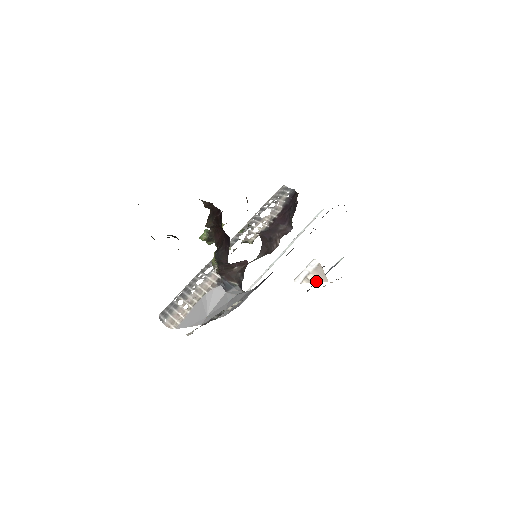
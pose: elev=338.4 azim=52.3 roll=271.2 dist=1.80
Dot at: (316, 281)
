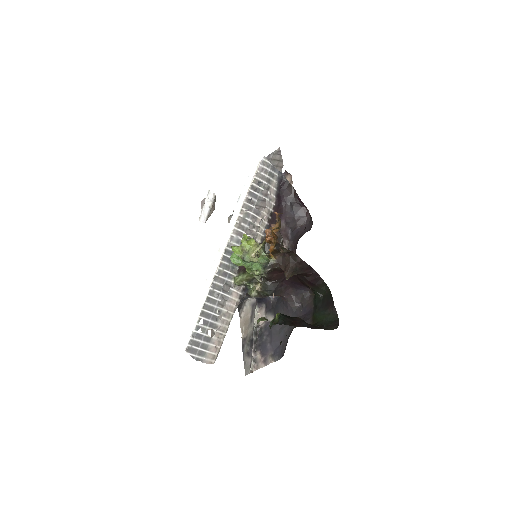
Dot at: occluded
